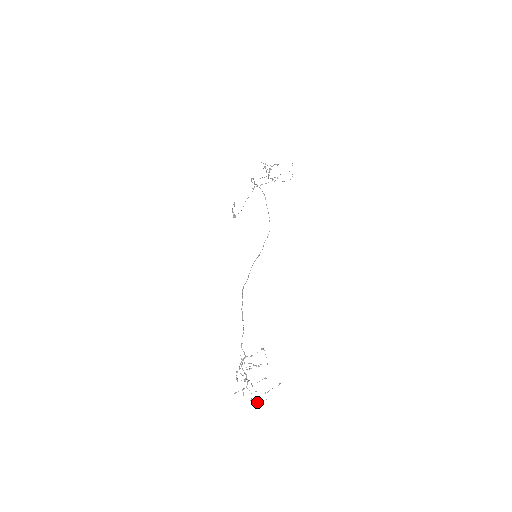
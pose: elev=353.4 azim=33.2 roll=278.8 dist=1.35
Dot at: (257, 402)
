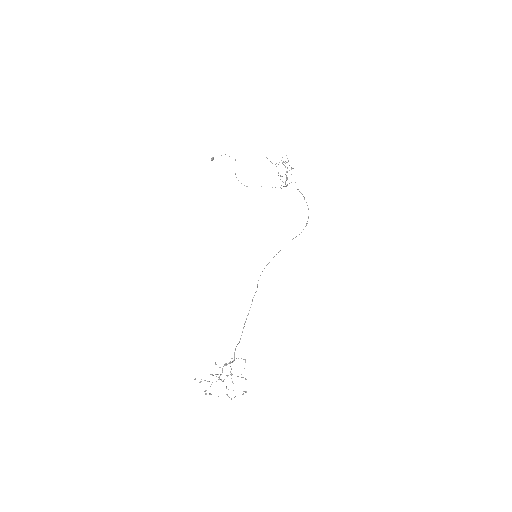
Dot at: occluded
